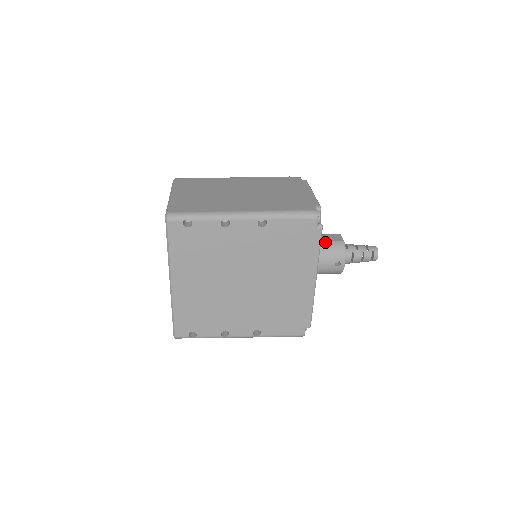
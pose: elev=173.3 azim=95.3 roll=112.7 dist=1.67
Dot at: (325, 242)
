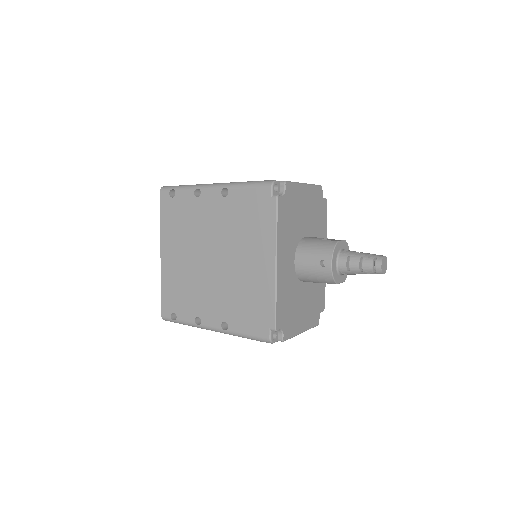
Dot at: (317, 240)
